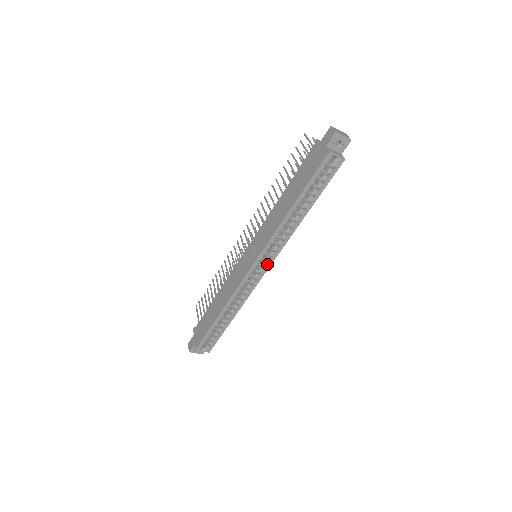
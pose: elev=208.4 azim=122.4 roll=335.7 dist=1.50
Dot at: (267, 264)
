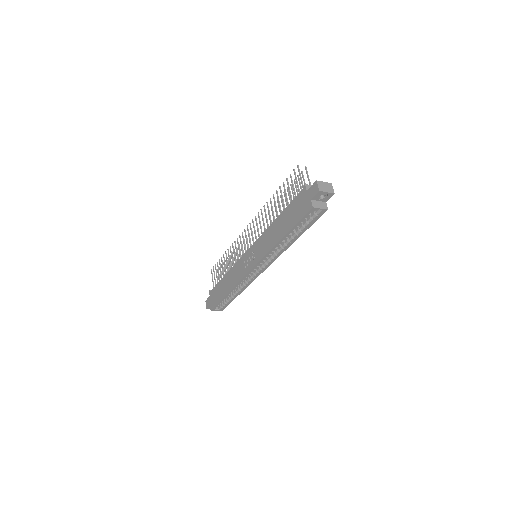
Dot at: (264, 267)
